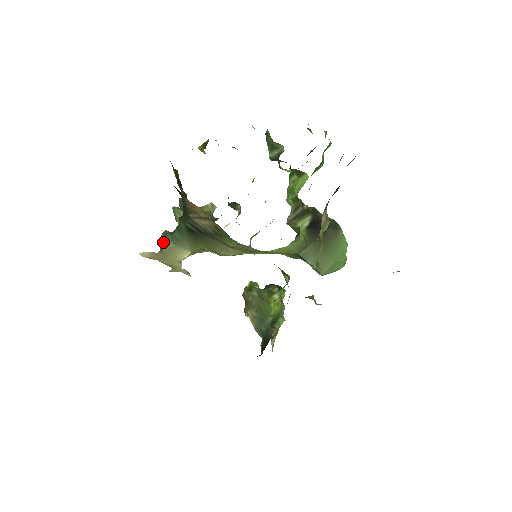
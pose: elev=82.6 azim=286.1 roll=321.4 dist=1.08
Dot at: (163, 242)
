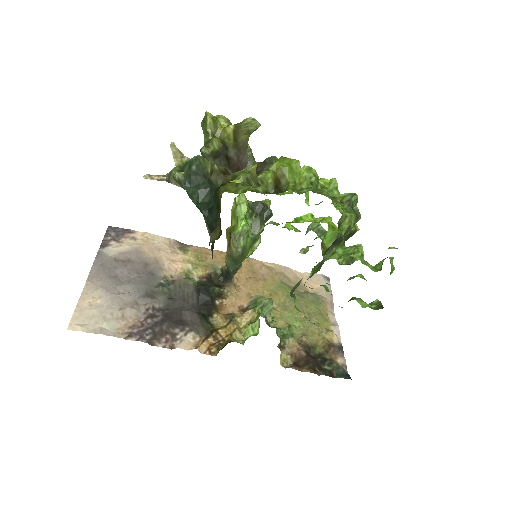
Dot at: (175, 180)
